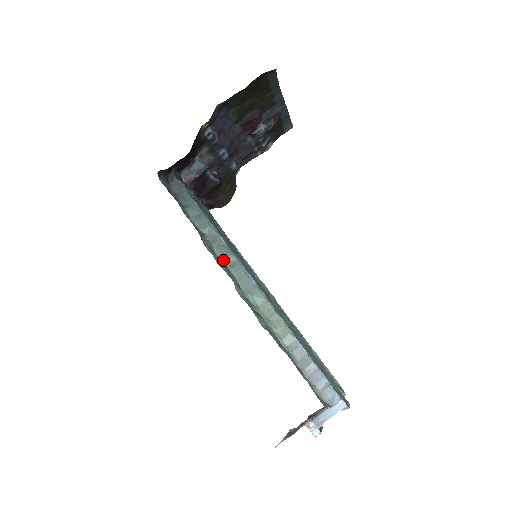
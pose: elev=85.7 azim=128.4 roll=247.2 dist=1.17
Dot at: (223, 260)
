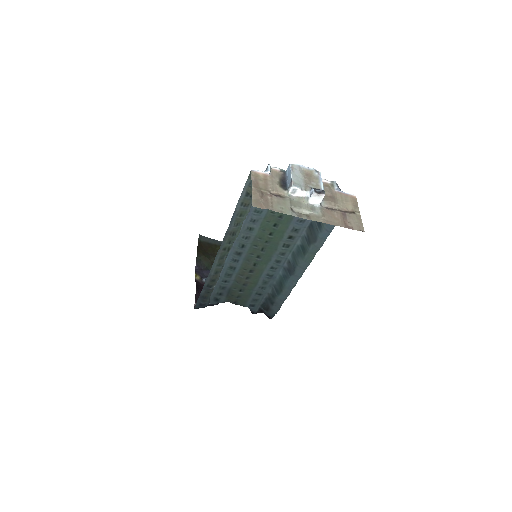
Dot at: occluded
